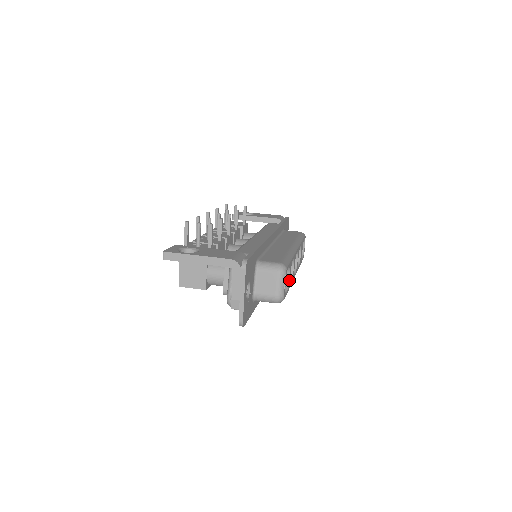
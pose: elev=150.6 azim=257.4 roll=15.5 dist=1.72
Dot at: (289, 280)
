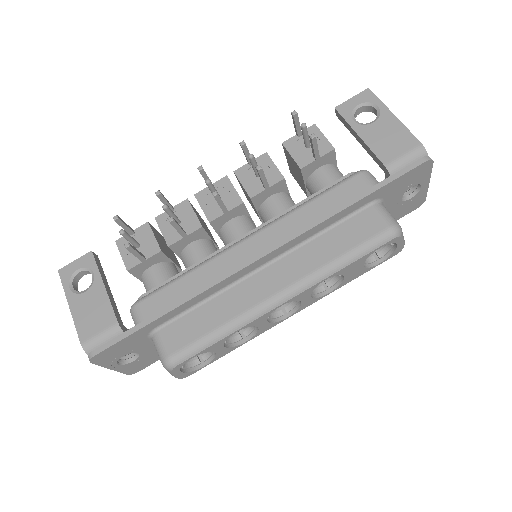
Dot at: (221, 351)
